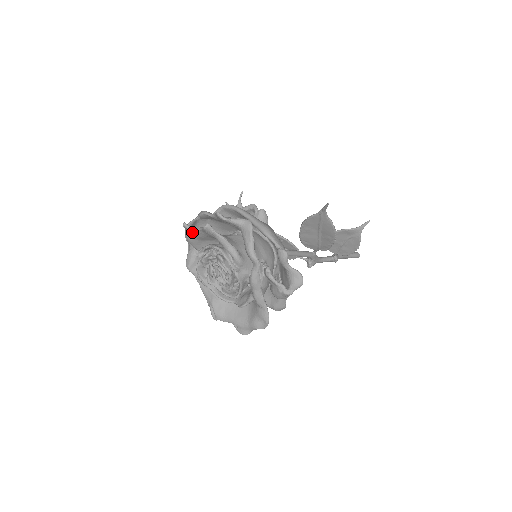
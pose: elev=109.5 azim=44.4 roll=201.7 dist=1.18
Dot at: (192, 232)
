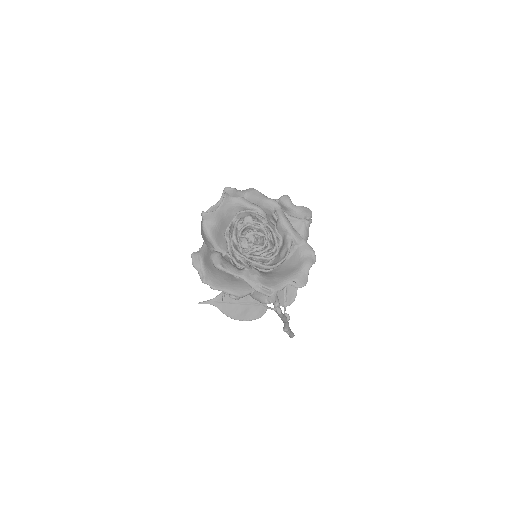
Dot at: (213, 216)
